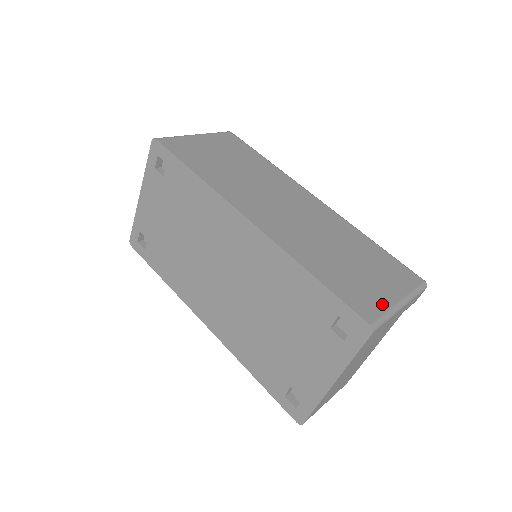
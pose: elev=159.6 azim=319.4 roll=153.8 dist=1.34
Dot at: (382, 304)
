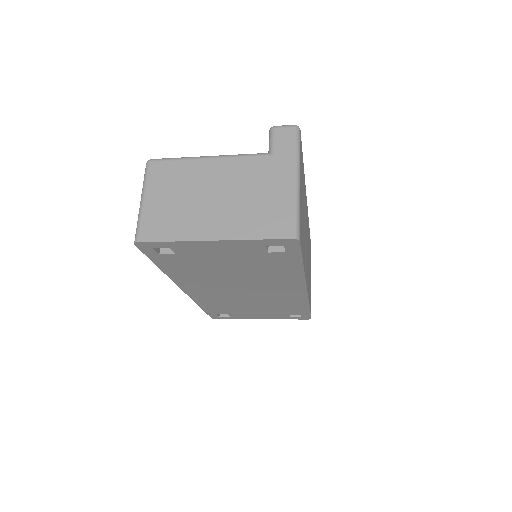
Dot at: occluded
